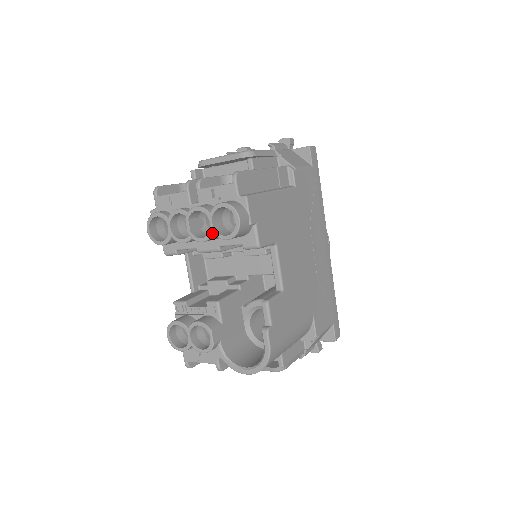
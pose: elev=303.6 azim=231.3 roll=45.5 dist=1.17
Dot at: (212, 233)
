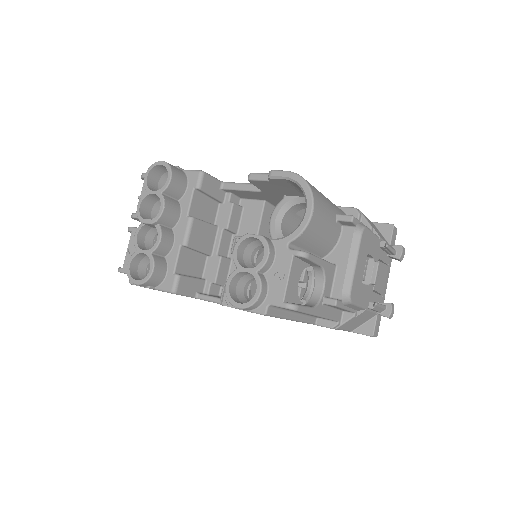
Dot at: (161, 194)
